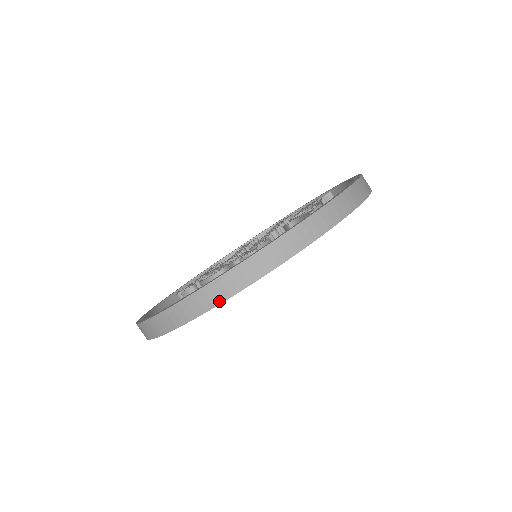
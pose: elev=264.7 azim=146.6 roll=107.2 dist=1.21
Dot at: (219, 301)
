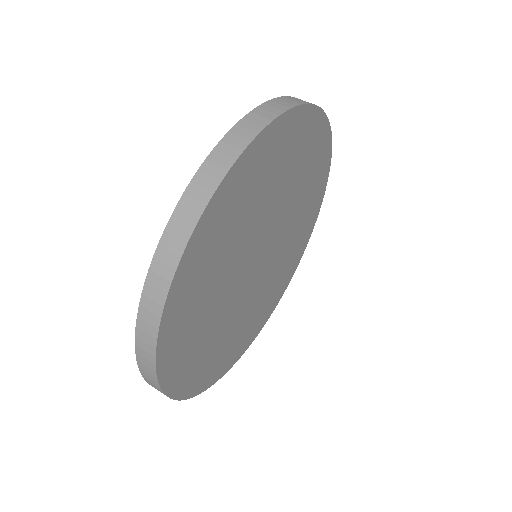
Dot at: (275, 115)
